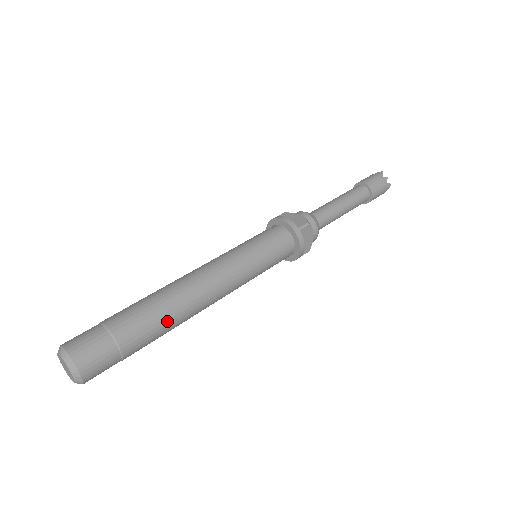
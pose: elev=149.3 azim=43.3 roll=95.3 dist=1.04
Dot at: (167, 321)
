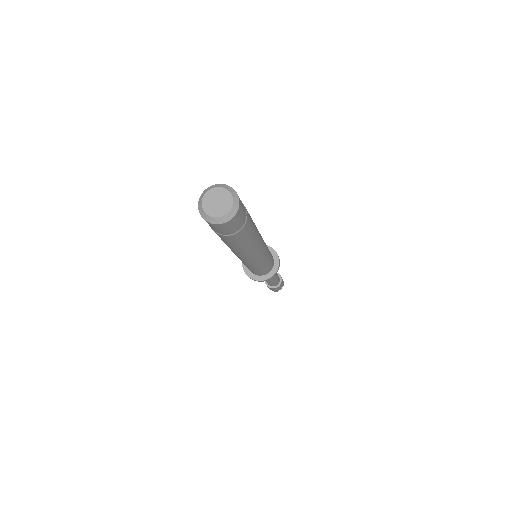
Dot at: (255, 226)
